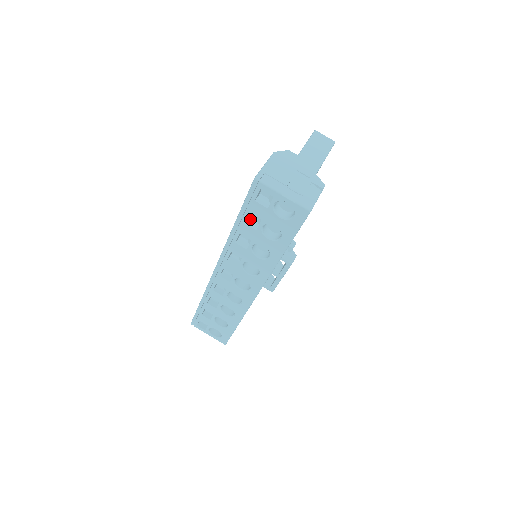
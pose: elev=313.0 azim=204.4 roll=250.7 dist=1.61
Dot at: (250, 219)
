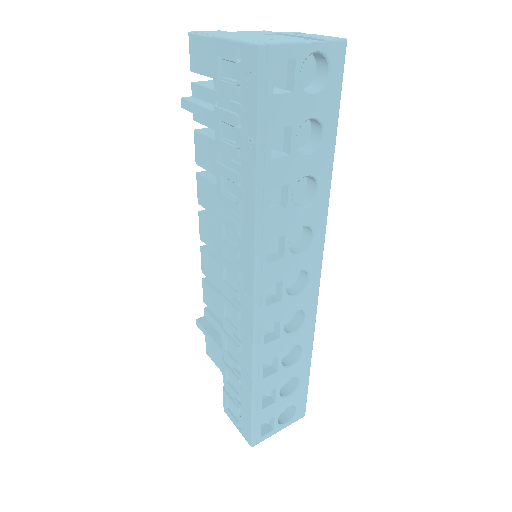
Dot at: occluded
